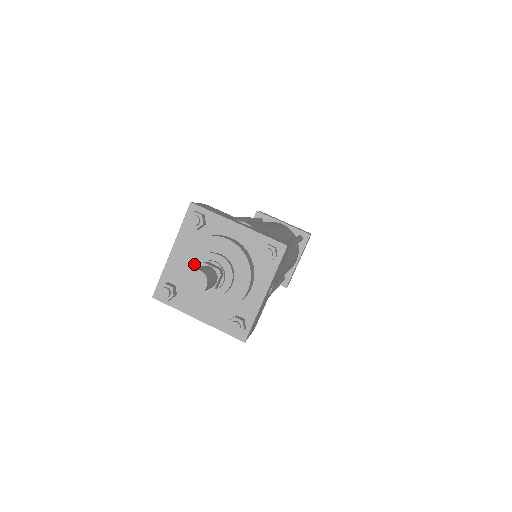
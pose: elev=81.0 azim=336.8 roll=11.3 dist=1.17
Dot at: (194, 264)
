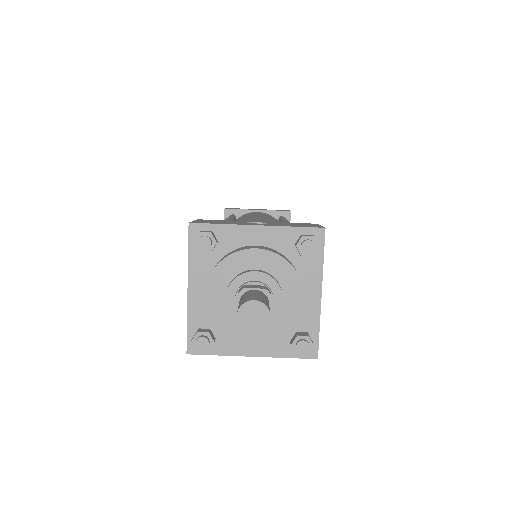
Dot at: (228, 295)
